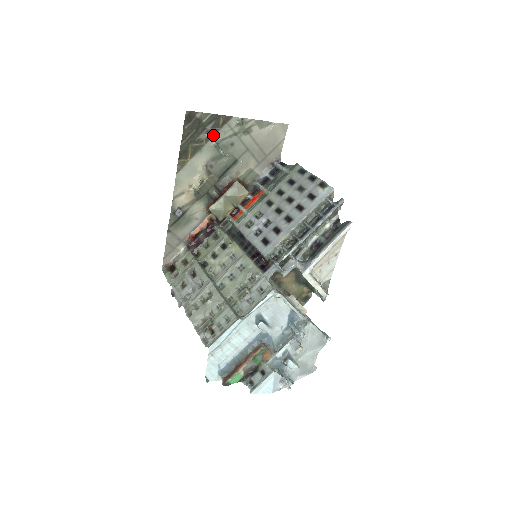
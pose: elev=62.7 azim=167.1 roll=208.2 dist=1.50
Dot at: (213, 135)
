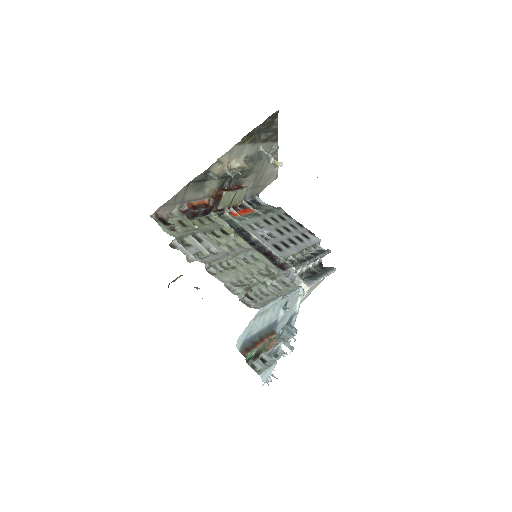
Dot at: (265, 141)
